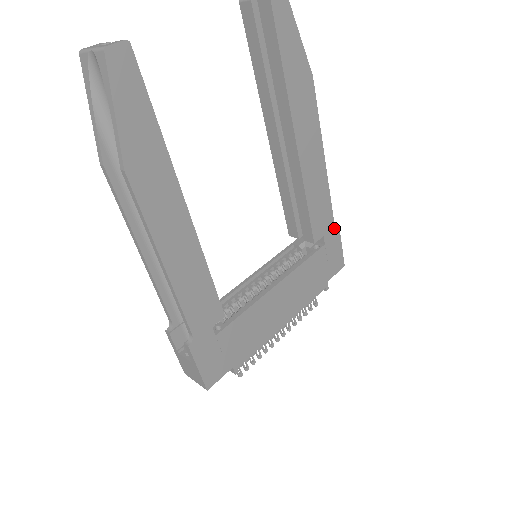
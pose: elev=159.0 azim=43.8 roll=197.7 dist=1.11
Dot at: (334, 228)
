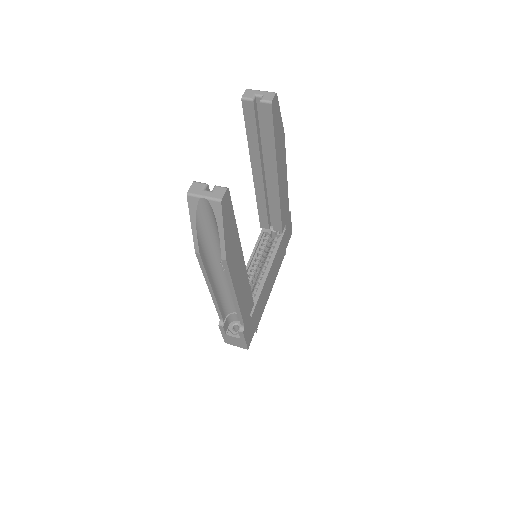
Dot at: (289, 215)
